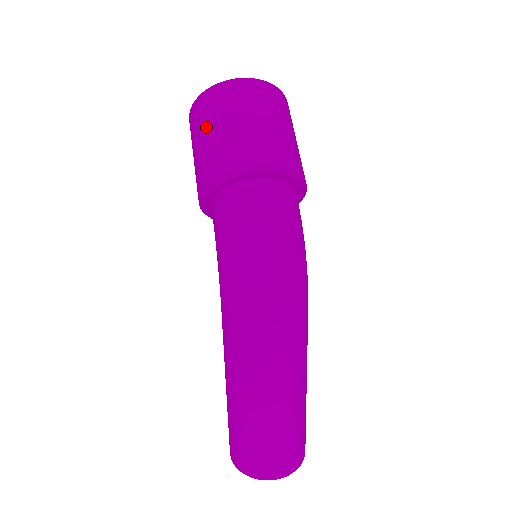
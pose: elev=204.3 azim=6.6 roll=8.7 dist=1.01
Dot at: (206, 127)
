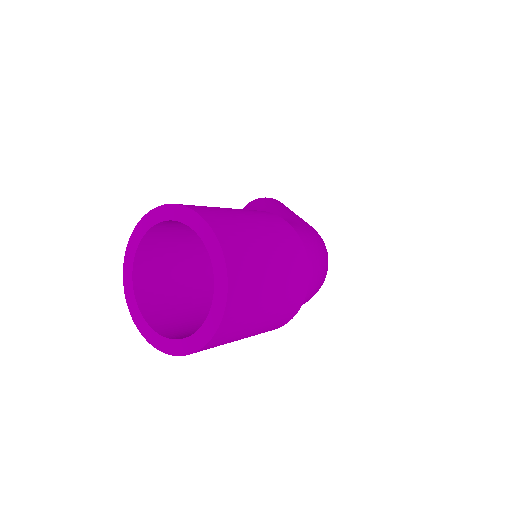
Dot at: occluded
